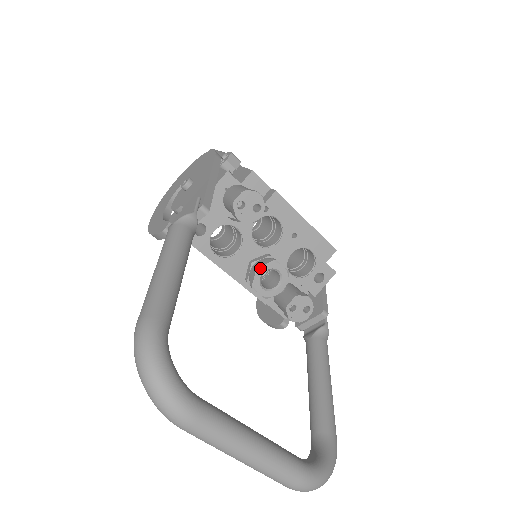
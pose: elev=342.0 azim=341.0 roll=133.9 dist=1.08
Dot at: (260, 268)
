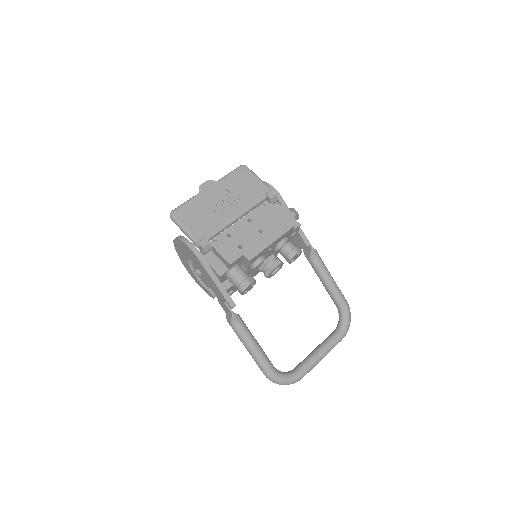
Dot at: (268, 276)
